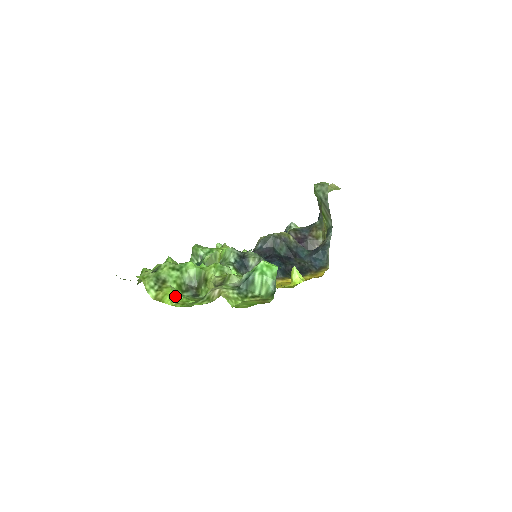
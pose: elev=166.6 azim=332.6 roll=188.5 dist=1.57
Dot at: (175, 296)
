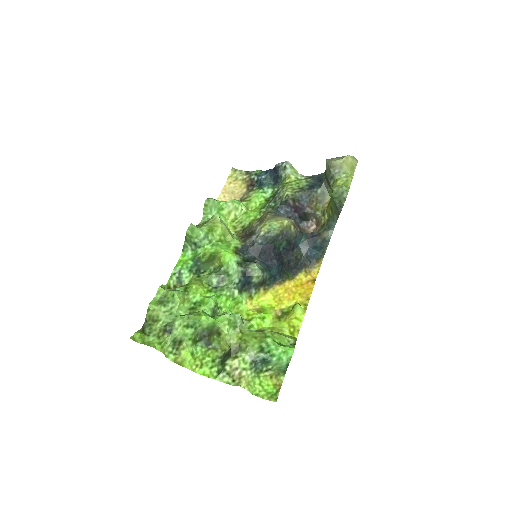
Dot at: (193, 358)
